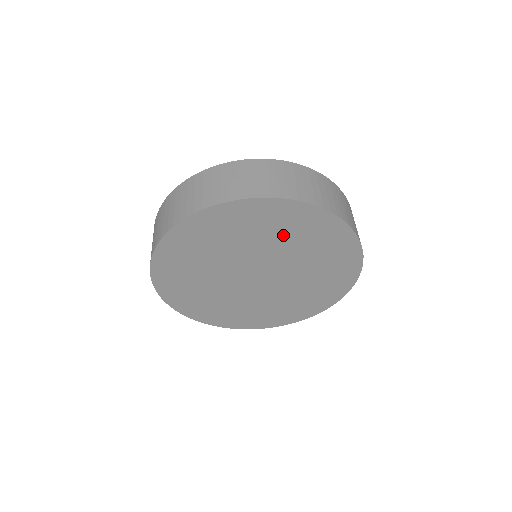
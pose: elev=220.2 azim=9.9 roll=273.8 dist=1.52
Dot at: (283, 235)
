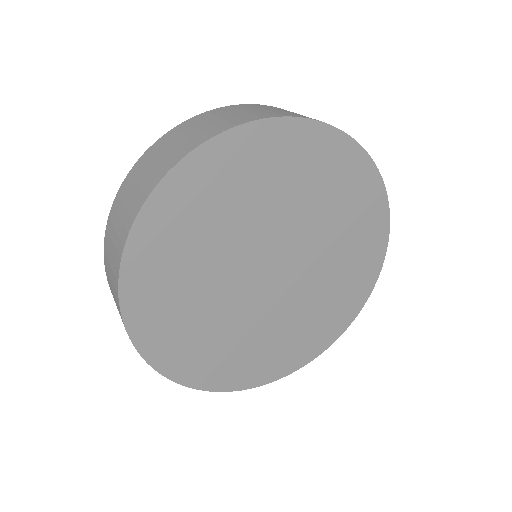
Dot at: (264, 188)
